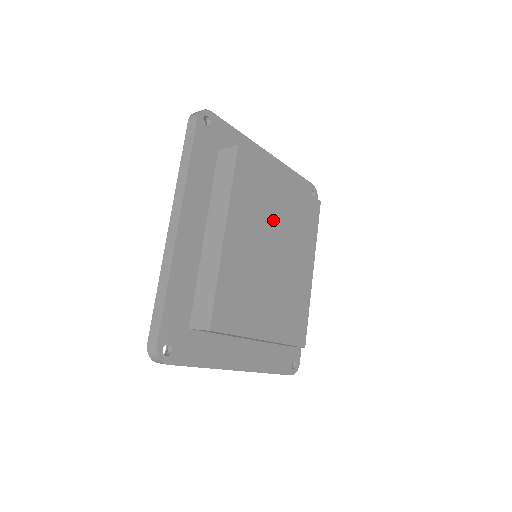
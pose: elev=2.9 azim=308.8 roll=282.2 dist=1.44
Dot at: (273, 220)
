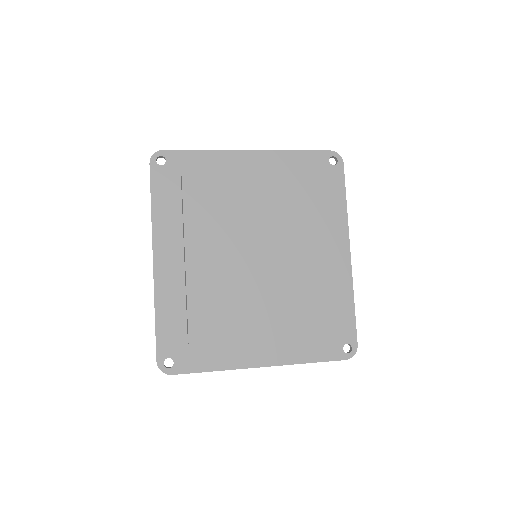
Dot at: (249, 221)
